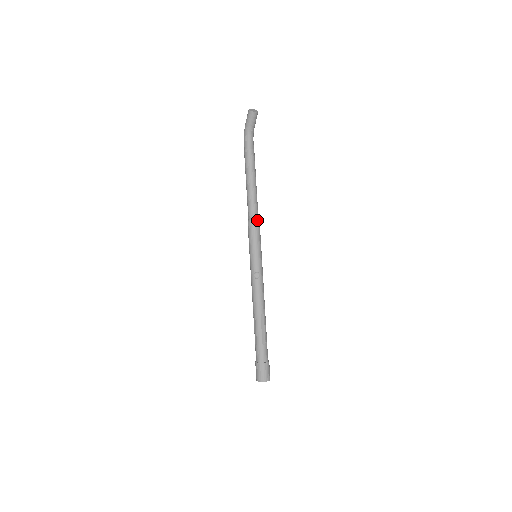
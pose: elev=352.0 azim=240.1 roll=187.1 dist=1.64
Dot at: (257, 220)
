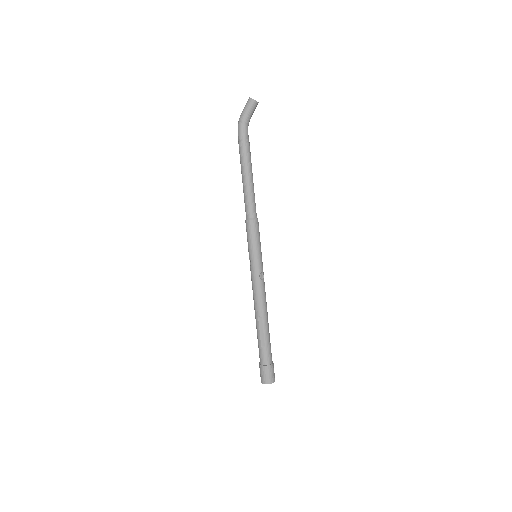
Dot at: (257, 218)
